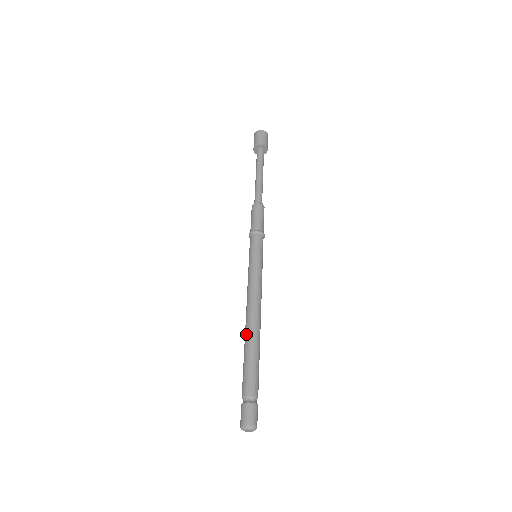
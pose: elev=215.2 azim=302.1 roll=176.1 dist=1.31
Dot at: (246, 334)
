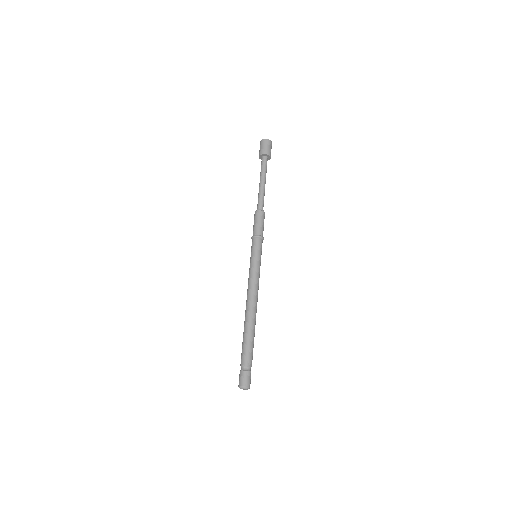
Dot at: occluded
